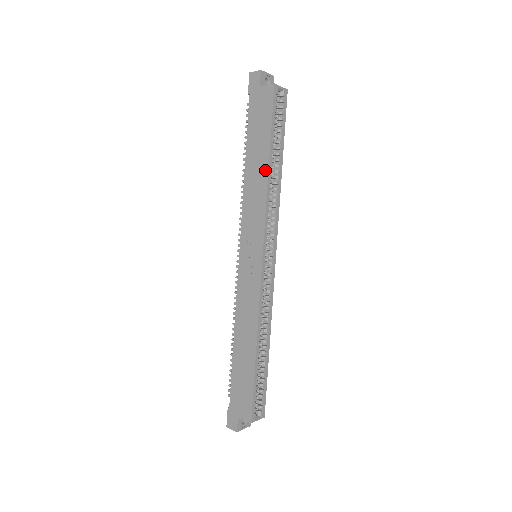
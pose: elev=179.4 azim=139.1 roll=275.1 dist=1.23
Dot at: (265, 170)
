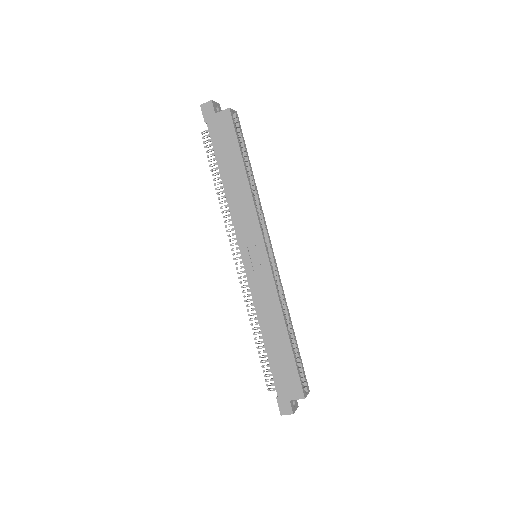
Dot at: (244, 180)
